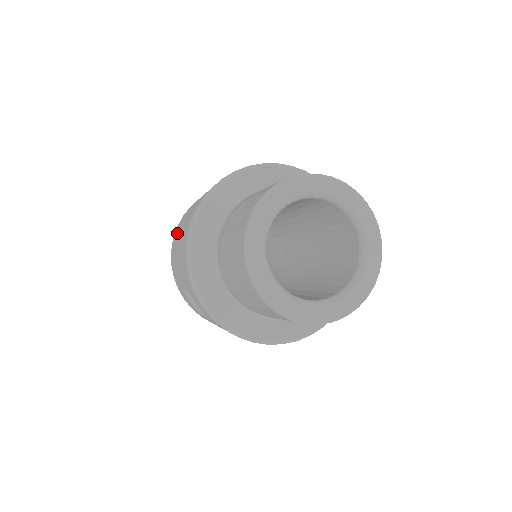
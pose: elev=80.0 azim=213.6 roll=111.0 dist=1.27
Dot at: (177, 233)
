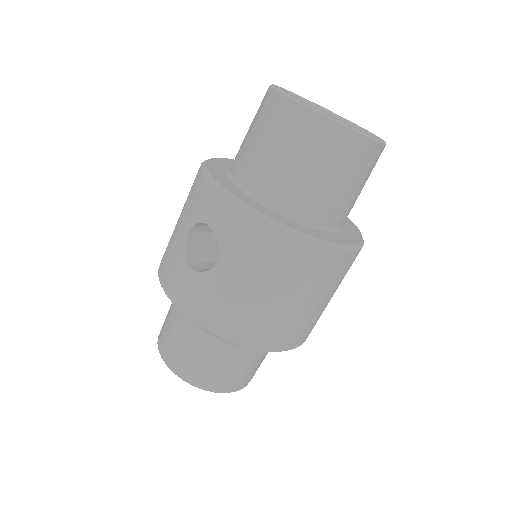
Dot at: occluded
